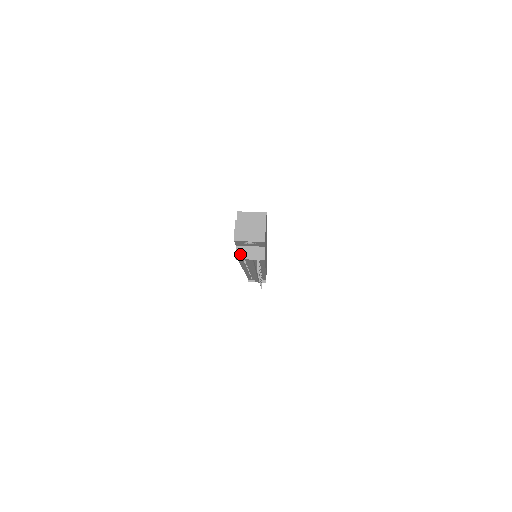
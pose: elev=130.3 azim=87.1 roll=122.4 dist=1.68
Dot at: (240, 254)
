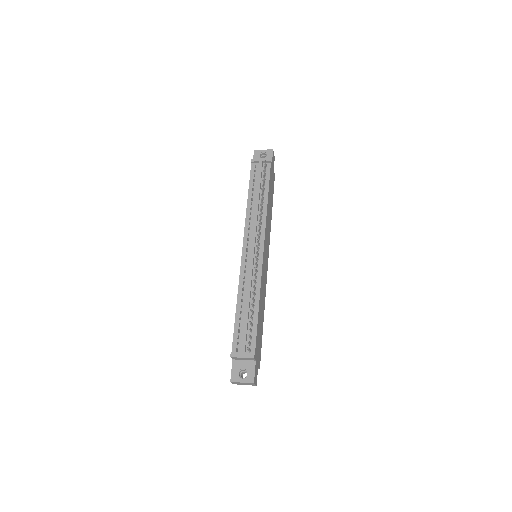
Dot at: (255, 161)
